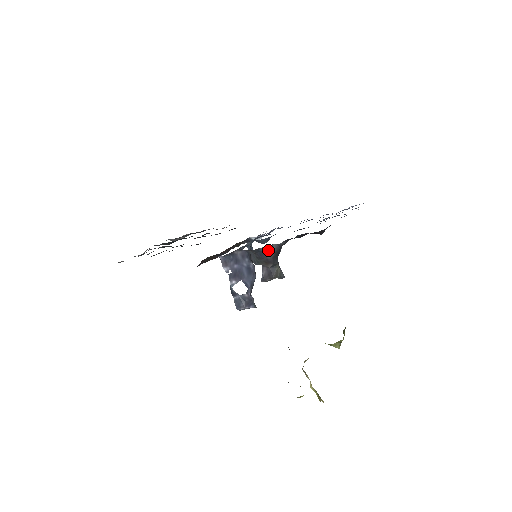
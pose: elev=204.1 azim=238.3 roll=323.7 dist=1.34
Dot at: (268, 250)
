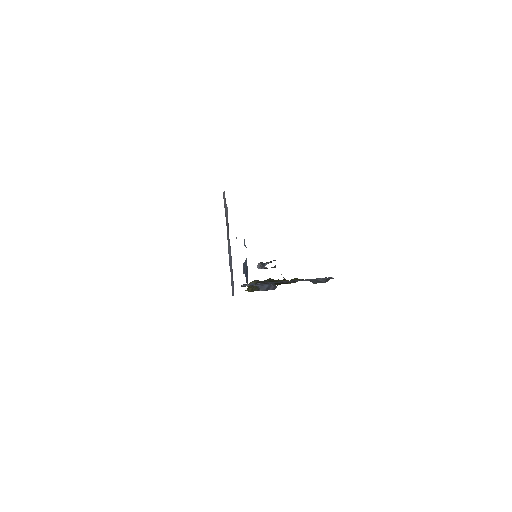
Dot at: (284, 278)
